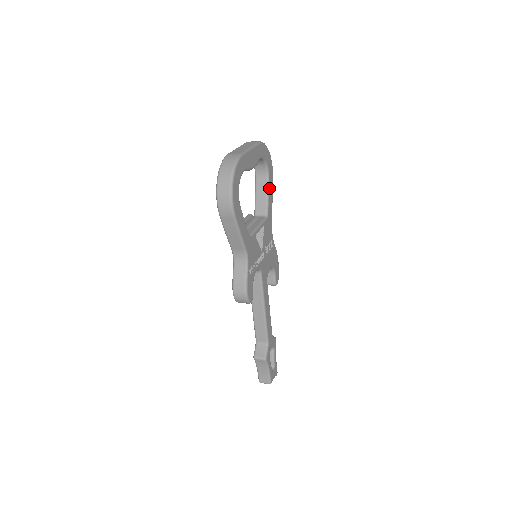
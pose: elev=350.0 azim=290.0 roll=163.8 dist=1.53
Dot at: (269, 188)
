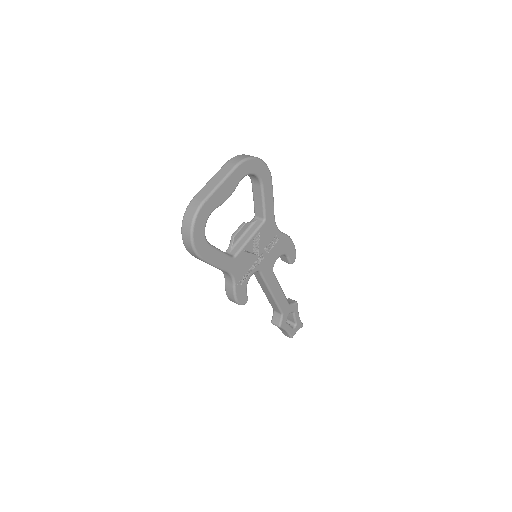
Dot at: (265, 193)
